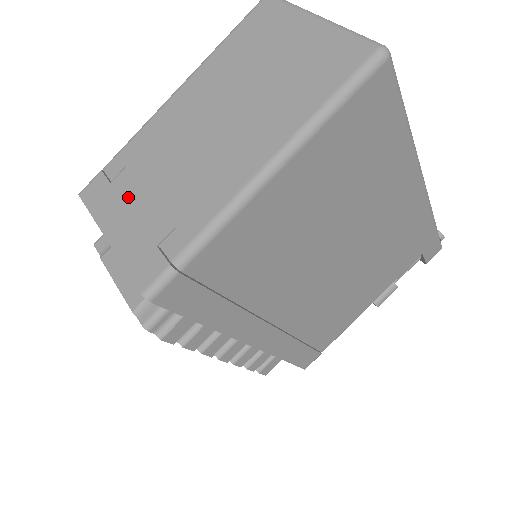
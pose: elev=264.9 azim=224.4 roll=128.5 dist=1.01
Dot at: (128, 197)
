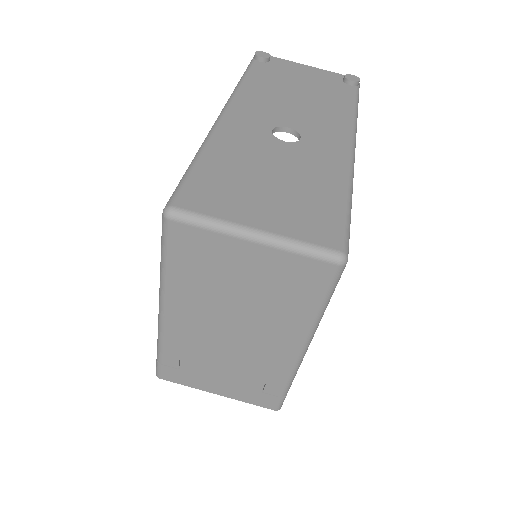
Dot at: (206, 375)
